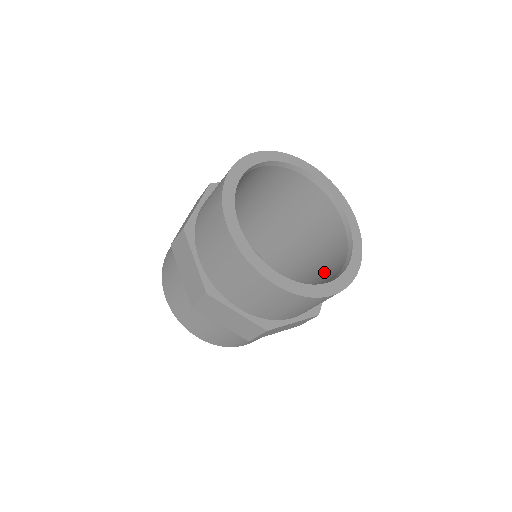
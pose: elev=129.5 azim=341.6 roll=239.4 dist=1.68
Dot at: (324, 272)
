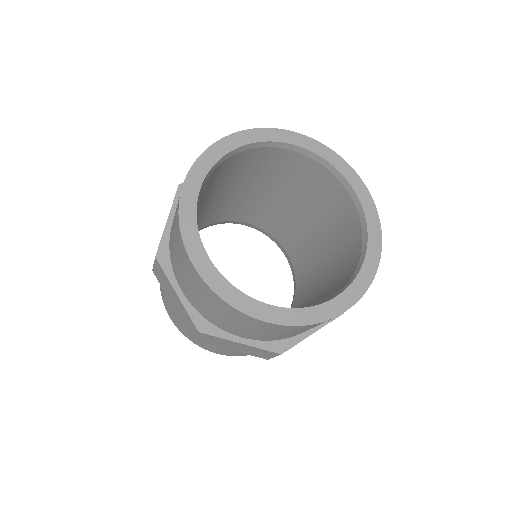
Dot at: occluded
